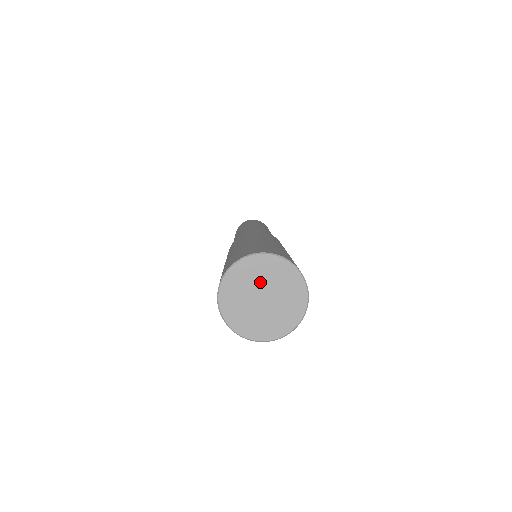
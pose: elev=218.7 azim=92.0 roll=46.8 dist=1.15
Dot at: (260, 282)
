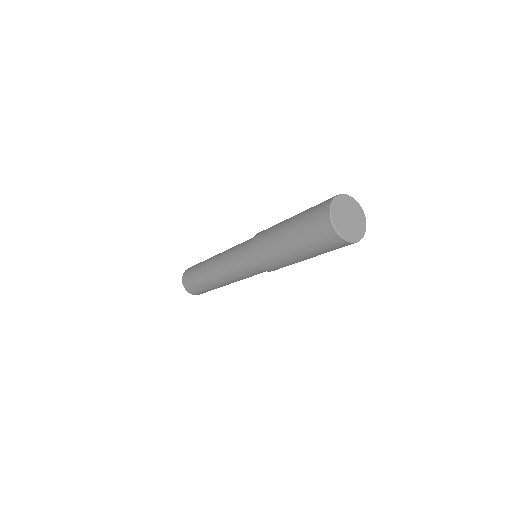
Dot at: (348, 209)
